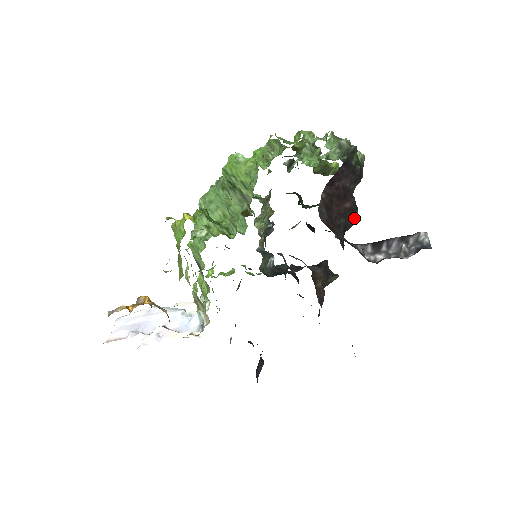
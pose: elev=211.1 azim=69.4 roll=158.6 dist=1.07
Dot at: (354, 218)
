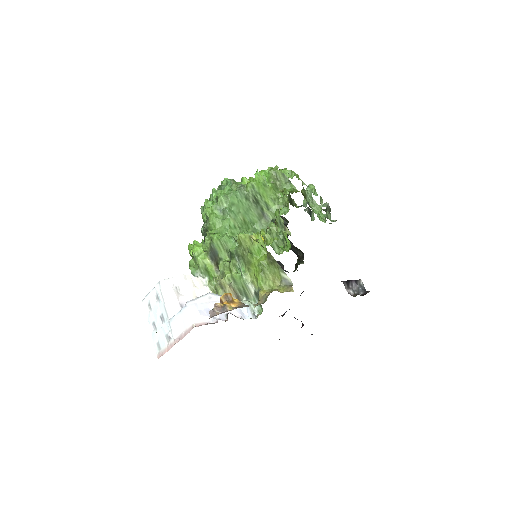
Dot at: occluded
